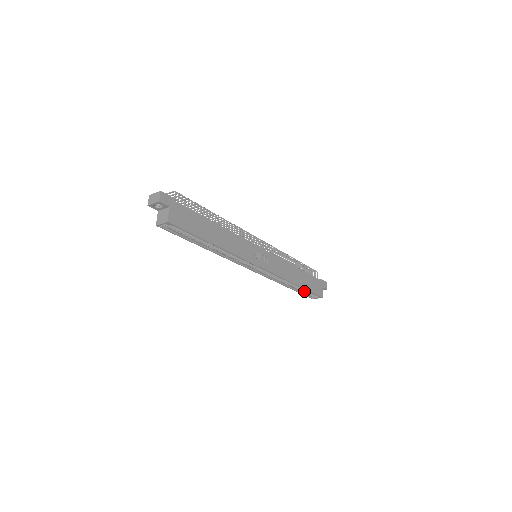
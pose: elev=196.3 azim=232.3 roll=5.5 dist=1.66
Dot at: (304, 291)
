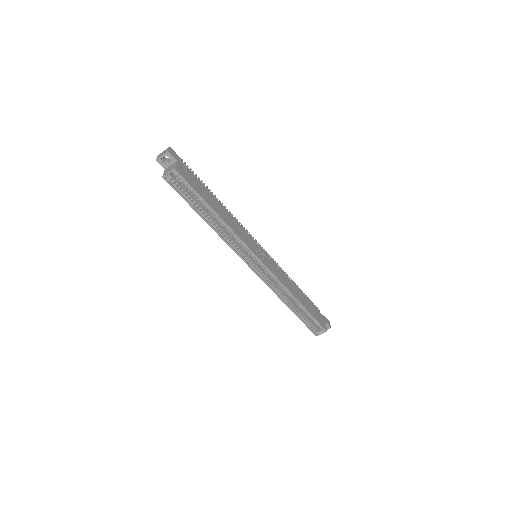
Dot at: (307, 320)
